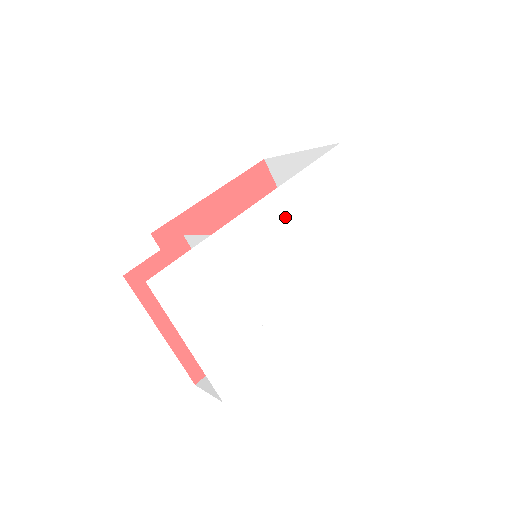
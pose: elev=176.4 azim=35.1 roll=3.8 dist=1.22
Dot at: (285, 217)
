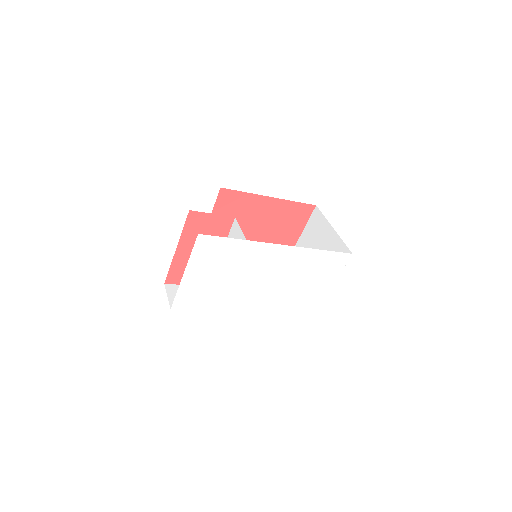
Dot at: (288, 262)
